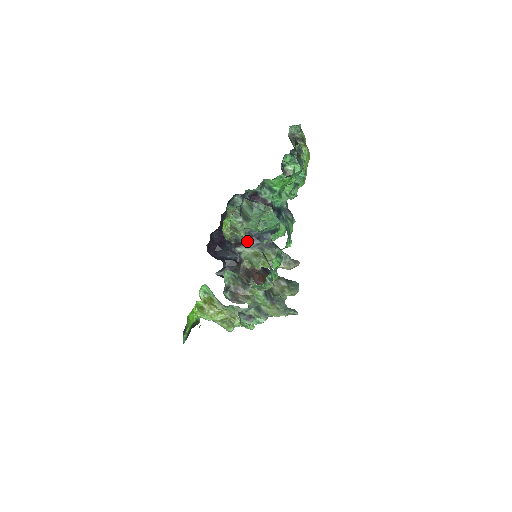
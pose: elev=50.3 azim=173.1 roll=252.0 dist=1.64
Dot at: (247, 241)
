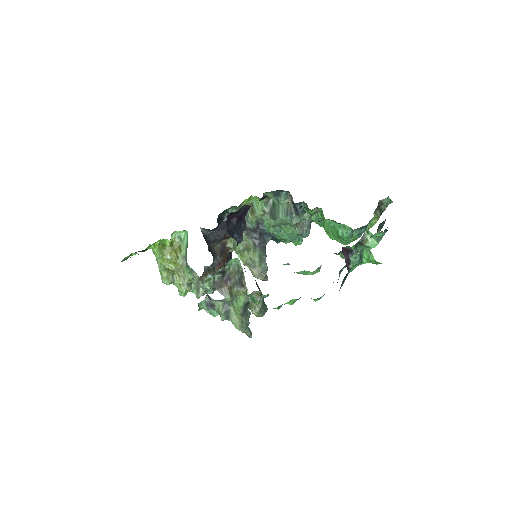
Dot at: (251, 228)
